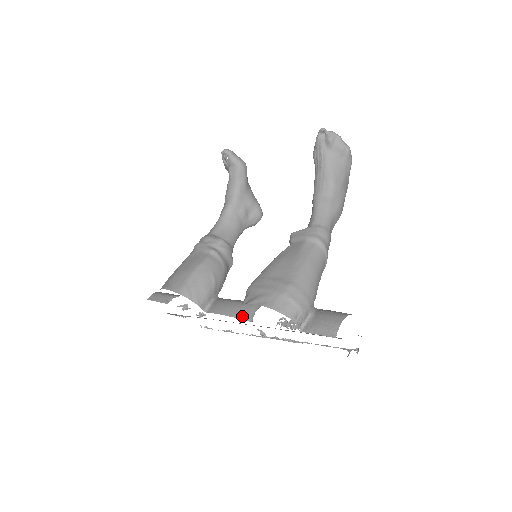
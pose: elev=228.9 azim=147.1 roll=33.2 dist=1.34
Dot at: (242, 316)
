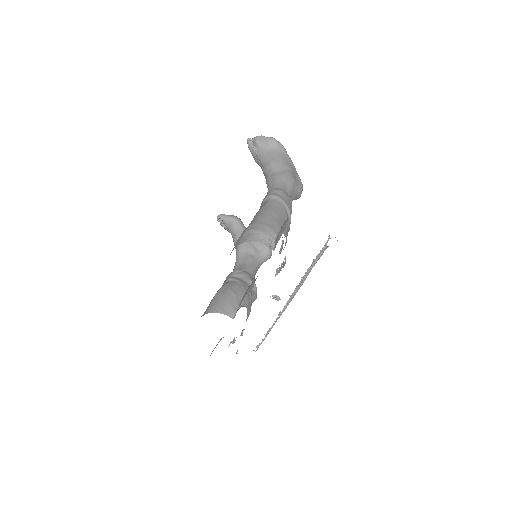
Dot at: (249, 290)
